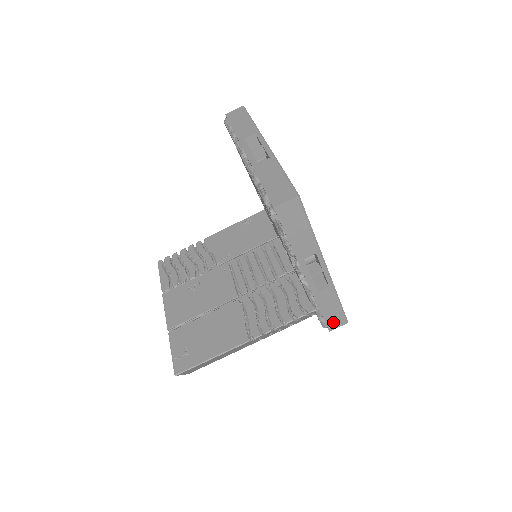
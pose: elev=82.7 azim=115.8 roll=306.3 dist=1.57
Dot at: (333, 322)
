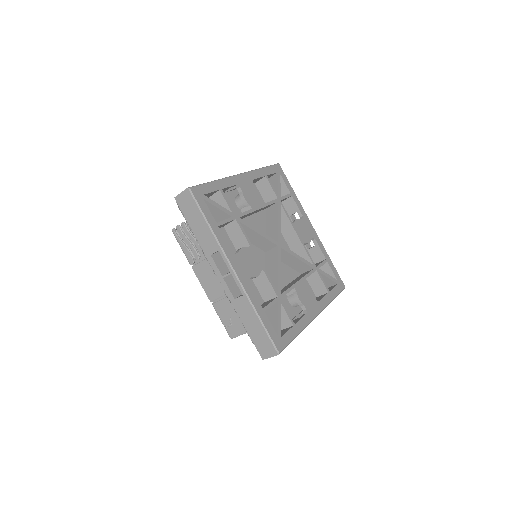
Dot at: occluded
